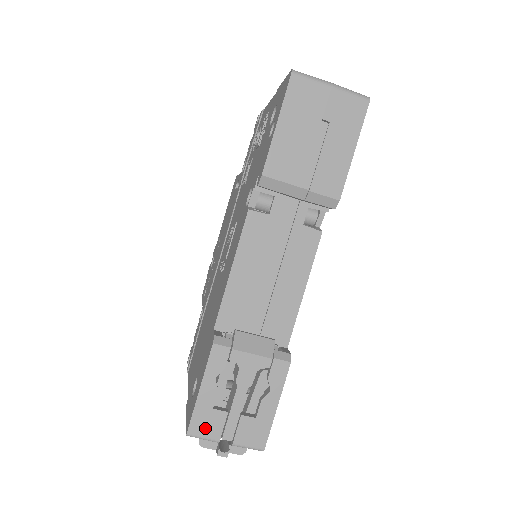
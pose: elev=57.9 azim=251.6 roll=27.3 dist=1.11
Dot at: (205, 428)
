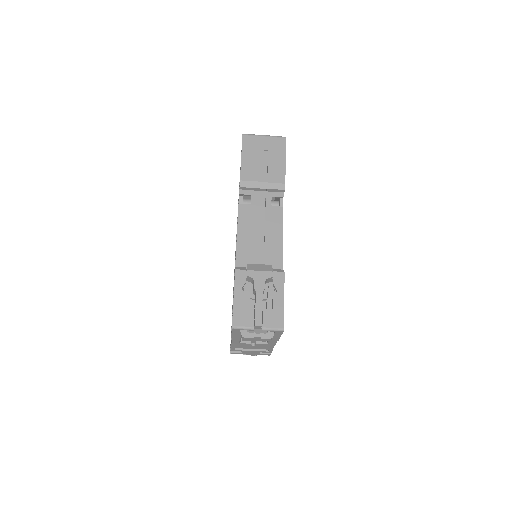
Dot at: (243, 321)
